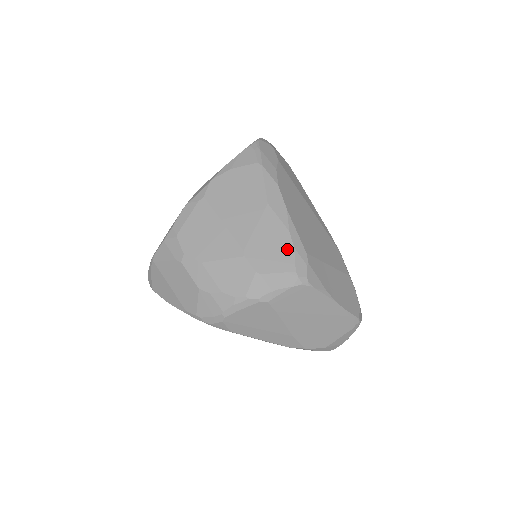
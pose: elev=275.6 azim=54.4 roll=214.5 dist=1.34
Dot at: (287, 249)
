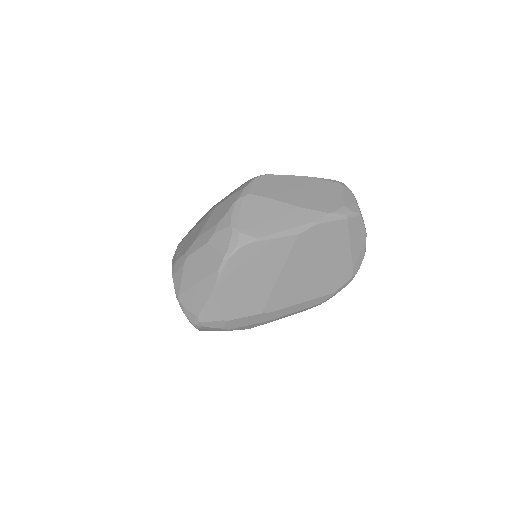
Dot at: occluded
